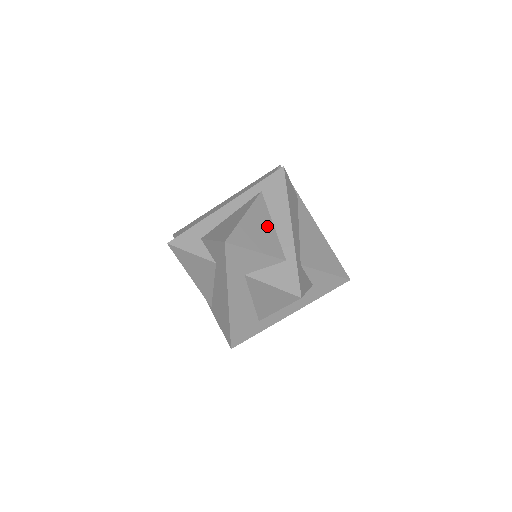
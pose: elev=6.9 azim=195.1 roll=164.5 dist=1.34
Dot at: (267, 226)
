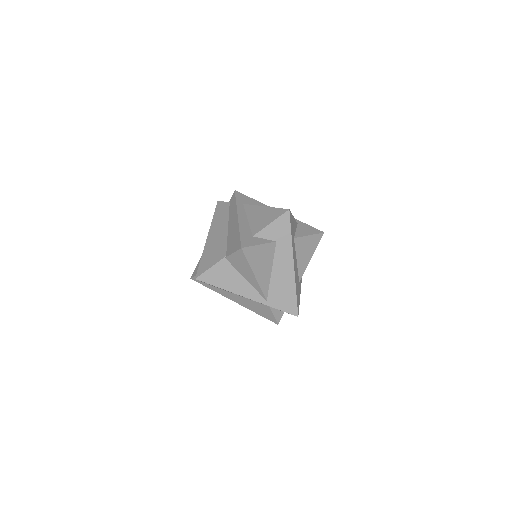
Dot at: occluded
